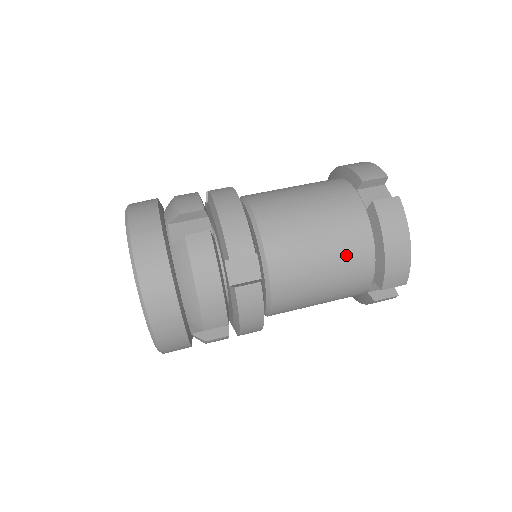
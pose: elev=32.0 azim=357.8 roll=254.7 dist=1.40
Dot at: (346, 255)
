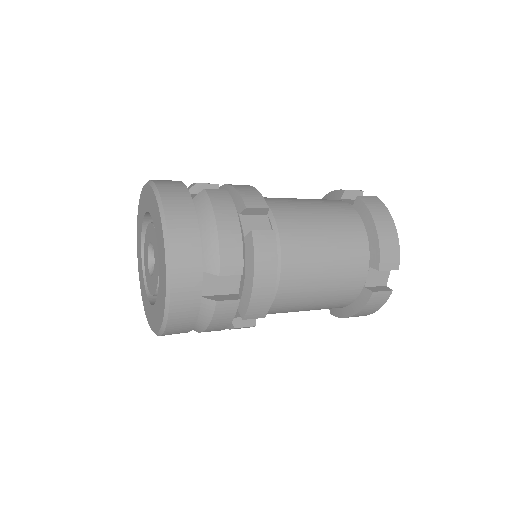
Dot at: (344, 232)
